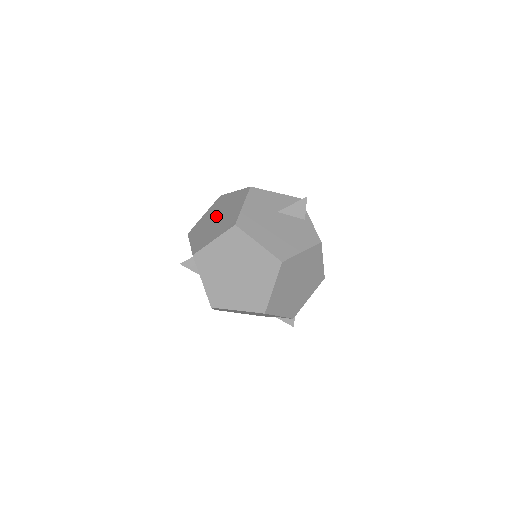
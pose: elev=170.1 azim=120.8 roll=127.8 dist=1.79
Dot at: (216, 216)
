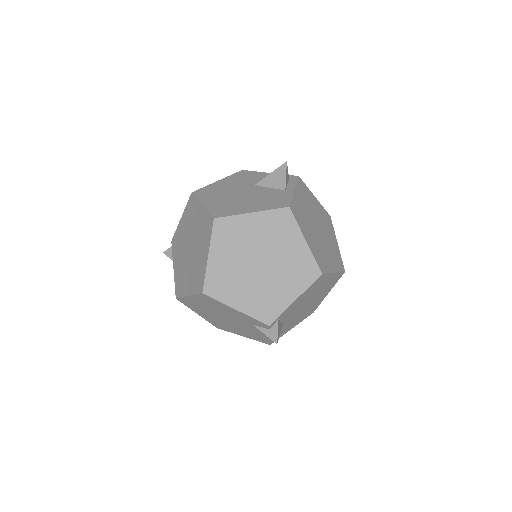
Dot at: occluded
